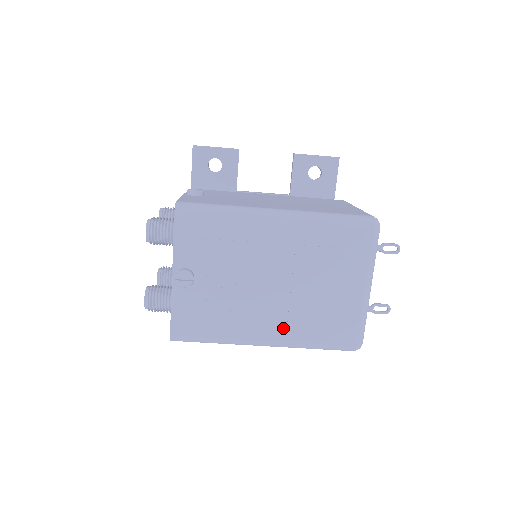
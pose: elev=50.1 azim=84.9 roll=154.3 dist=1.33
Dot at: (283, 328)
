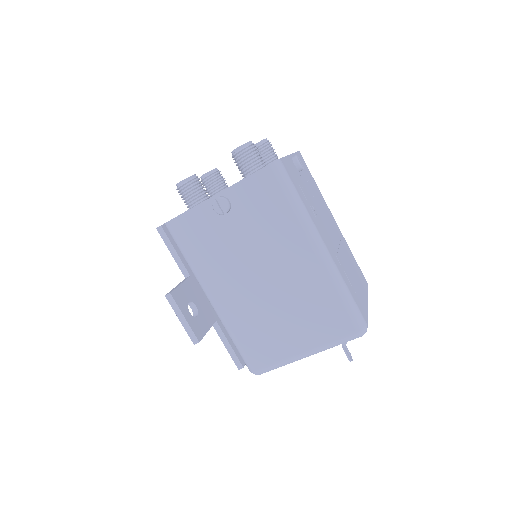
Dot at: (334, 255)
